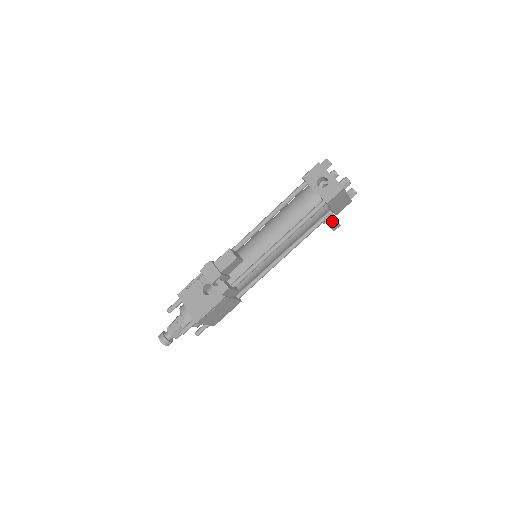
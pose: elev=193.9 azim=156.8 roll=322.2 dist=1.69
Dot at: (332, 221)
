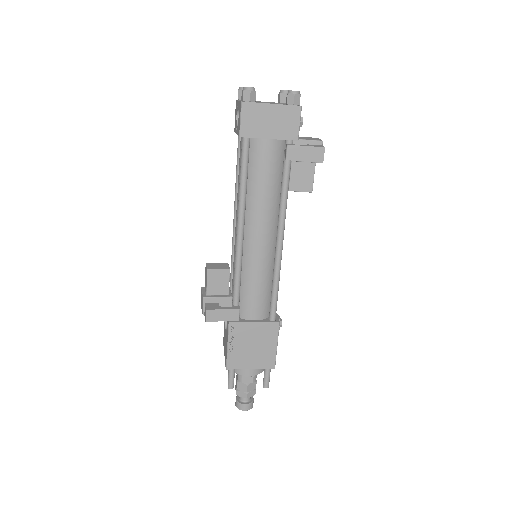
Dot at: (294, 151)
